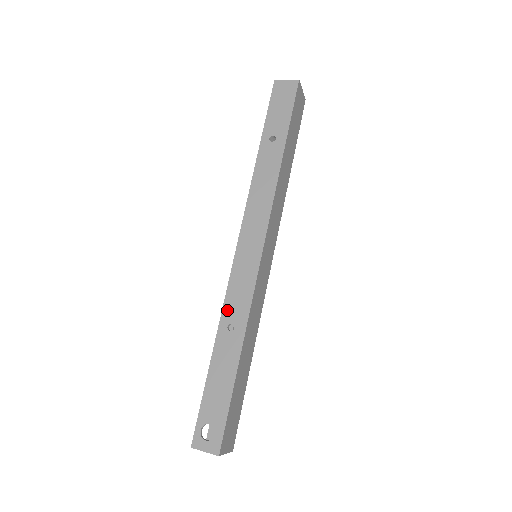
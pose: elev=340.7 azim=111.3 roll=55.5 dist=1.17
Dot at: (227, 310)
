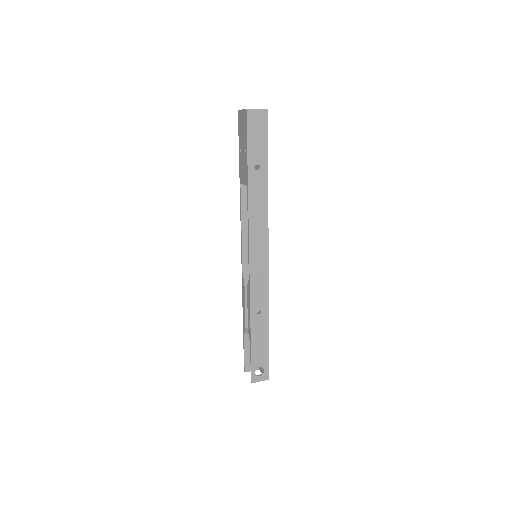
Dot at: (254, 302)
